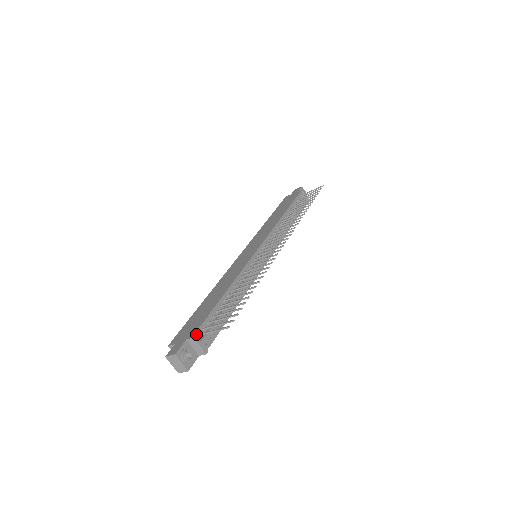
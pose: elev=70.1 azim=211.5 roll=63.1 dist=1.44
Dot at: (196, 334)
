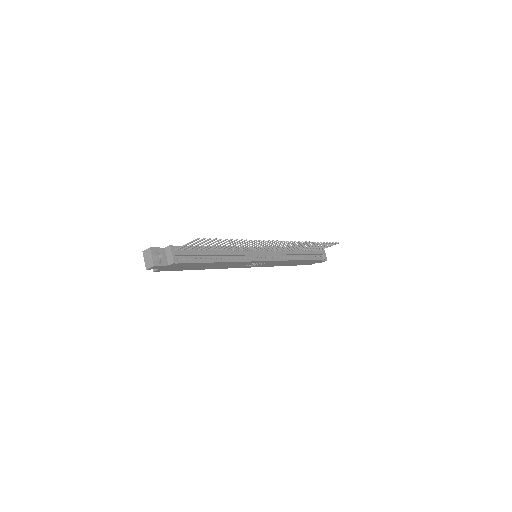
Dot at: (174, 247)
